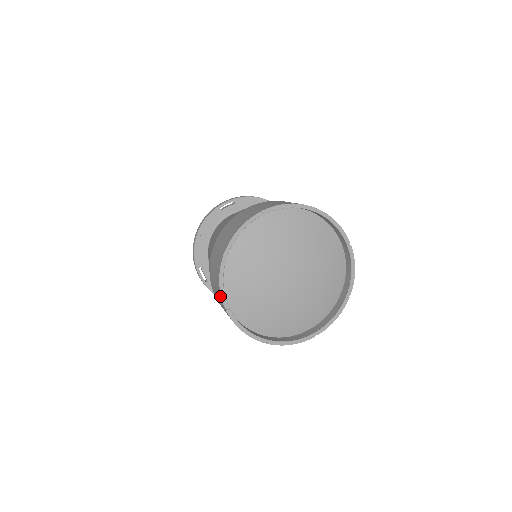
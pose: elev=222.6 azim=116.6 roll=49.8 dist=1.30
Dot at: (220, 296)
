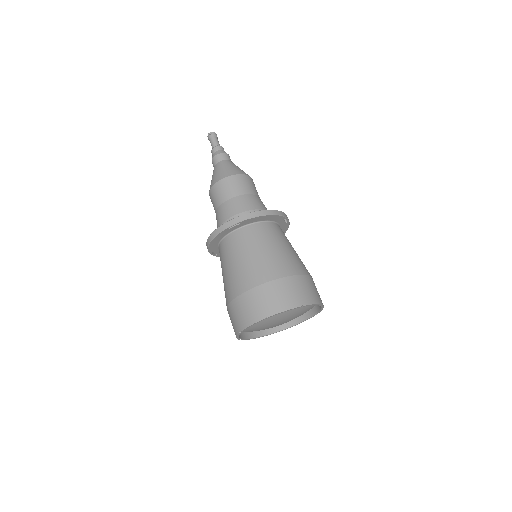
Dot at: occluded
